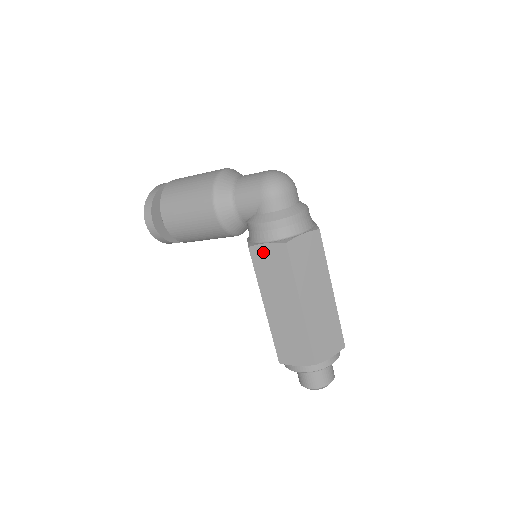
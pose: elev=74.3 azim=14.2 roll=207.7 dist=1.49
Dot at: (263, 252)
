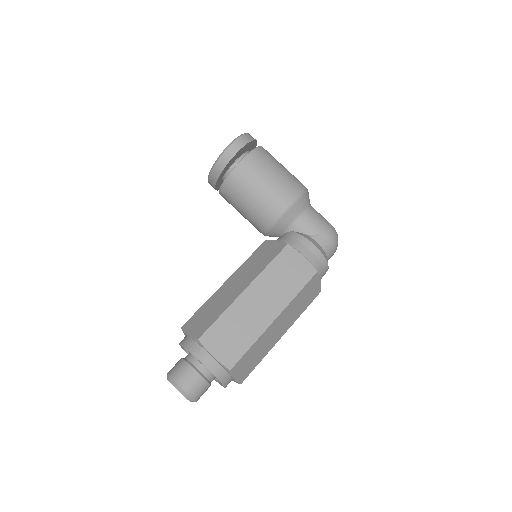
Dot at: (294, 258)
